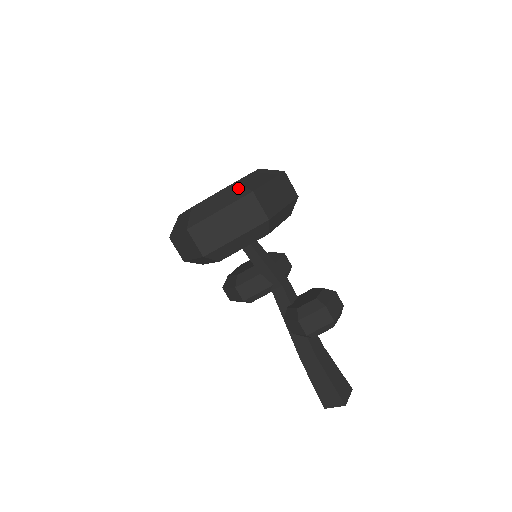
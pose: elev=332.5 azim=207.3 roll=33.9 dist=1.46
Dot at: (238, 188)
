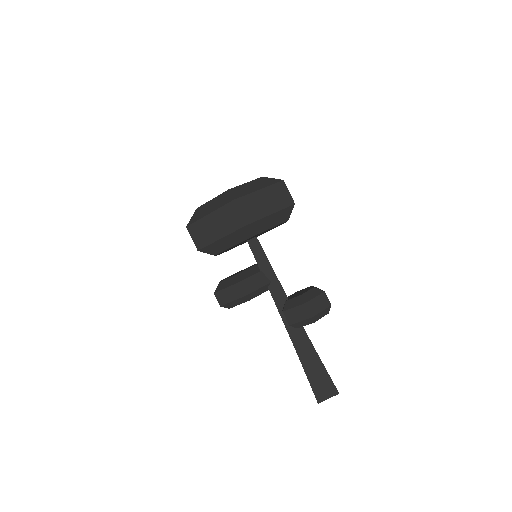
Dot at: (268, 179)
